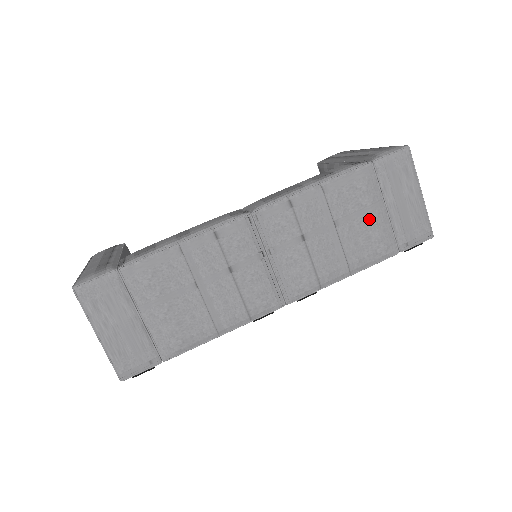
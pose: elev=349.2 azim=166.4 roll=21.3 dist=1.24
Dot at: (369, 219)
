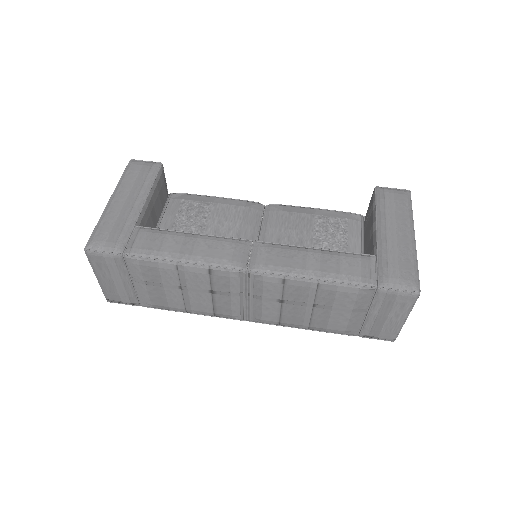
Dot at: (346, 315)
